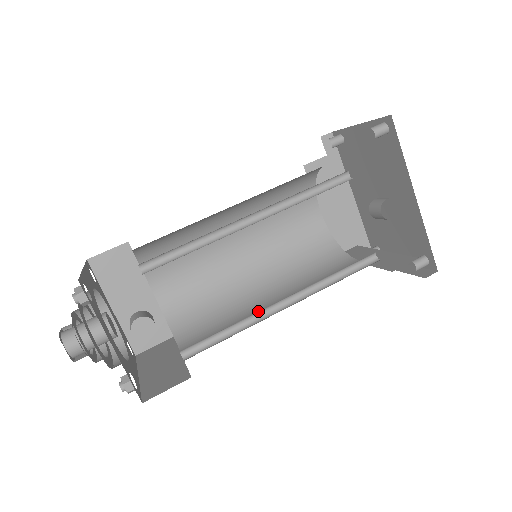
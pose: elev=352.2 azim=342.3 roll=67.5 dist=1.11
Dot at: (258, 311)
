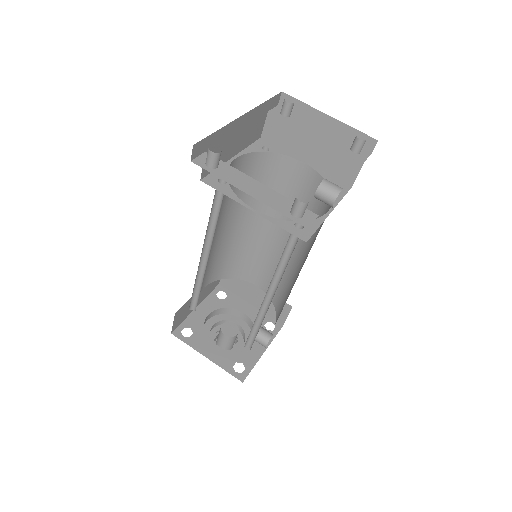
Dot at: (272, 243)
